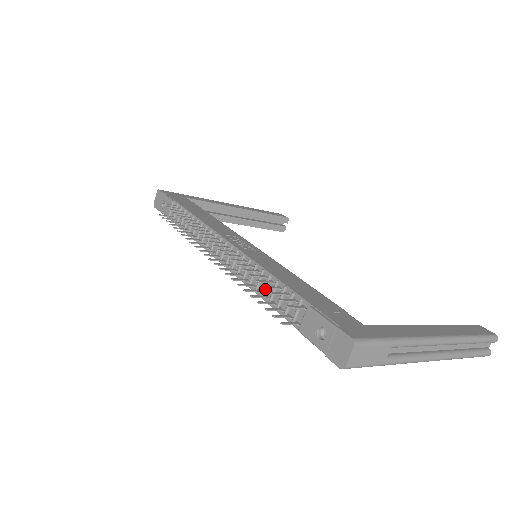
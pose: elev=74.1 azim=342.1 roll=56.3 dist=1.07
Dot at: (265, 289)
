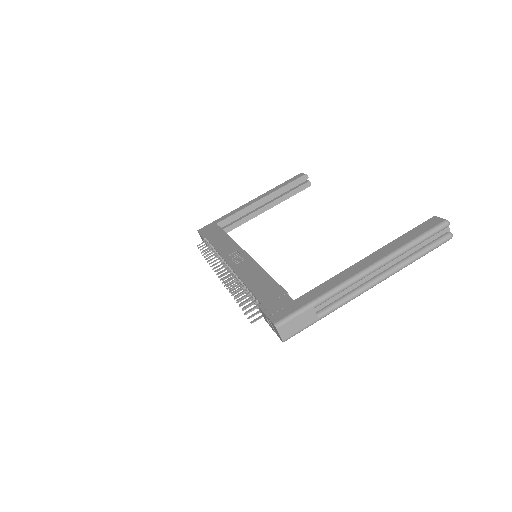
Dot at: occluded
